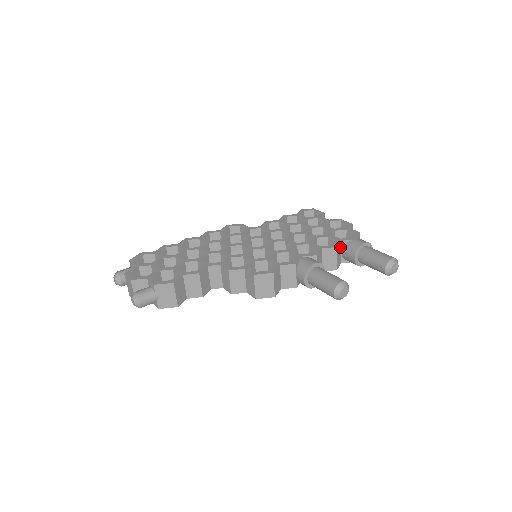
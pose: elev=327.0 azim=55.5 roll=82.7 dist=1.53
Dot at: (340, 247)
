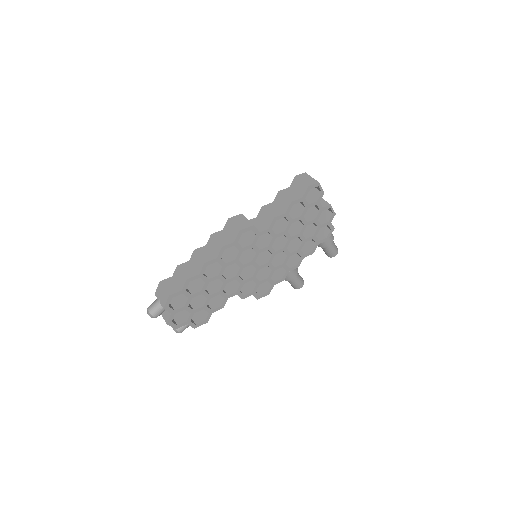
Dot at: occluded
